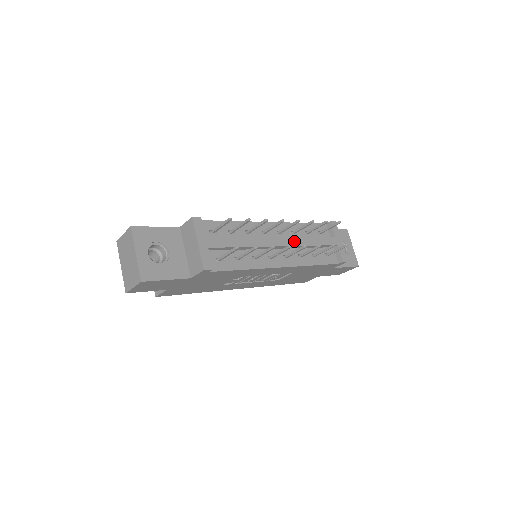
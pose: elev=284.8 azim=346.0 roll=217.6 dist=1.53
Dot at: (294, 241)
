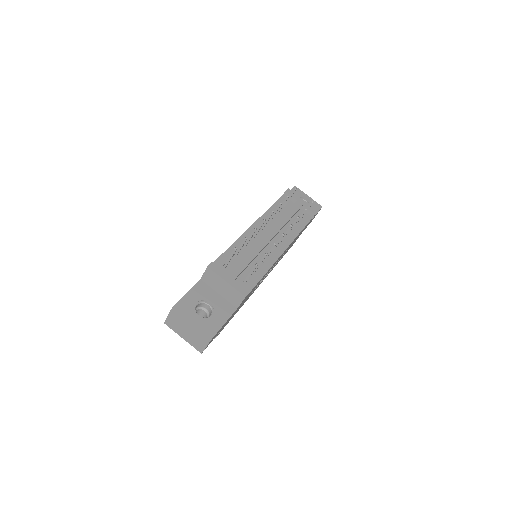
Dot at: (277, 227)
